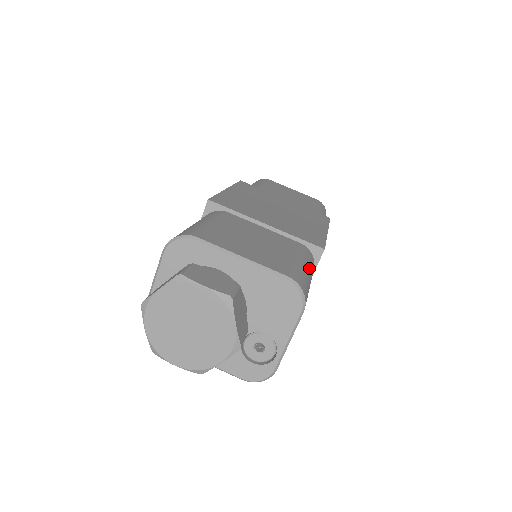
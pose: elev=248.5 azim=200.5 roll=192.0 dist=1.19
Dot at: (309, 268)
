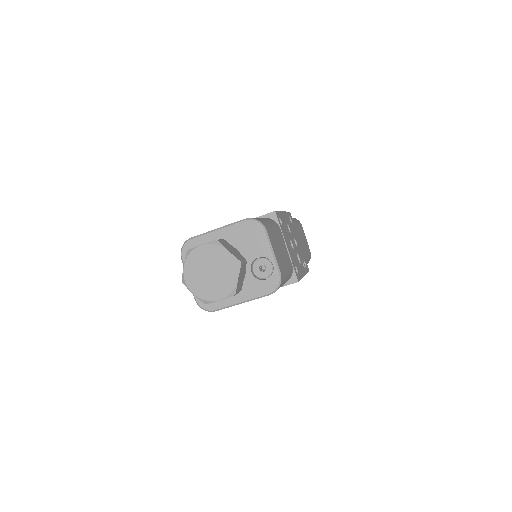
Dot at: (267, 220)
